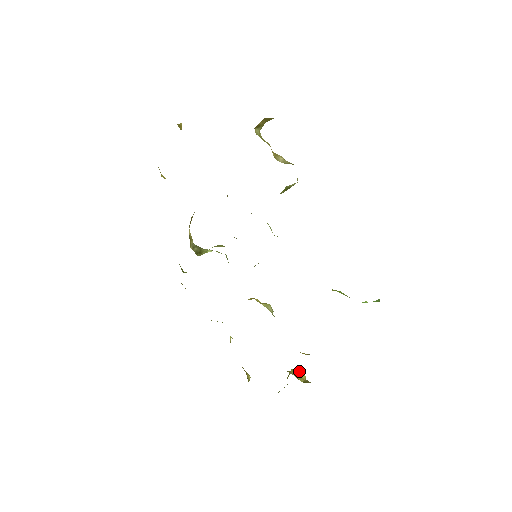
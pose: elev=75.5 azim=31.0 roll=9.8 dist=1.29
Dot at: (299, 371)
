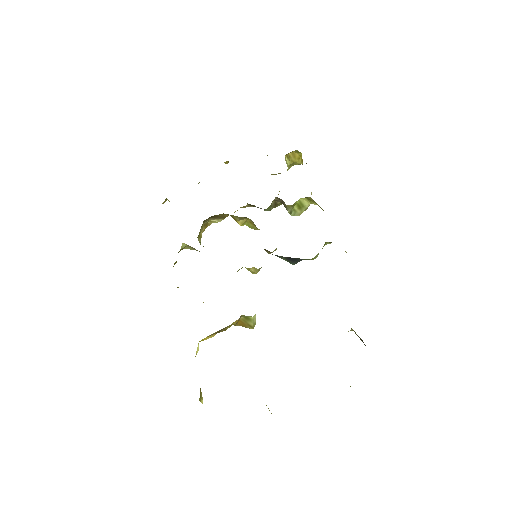
Dot at: (266, 405)
